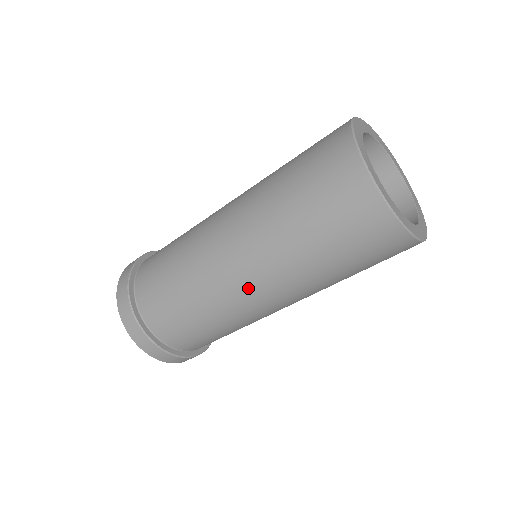
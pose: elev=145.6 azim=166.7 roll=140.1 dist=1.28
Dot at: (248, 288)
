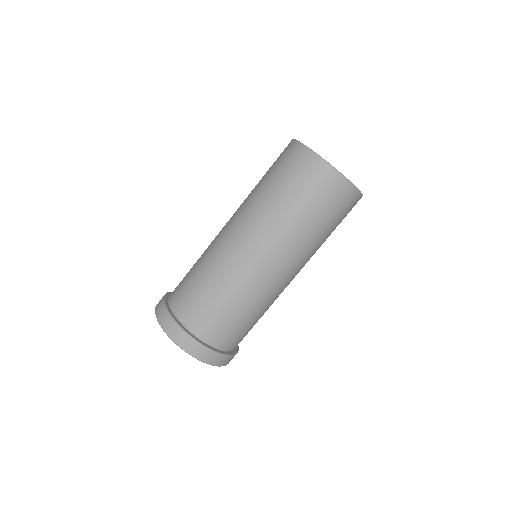
Dot at: (233, 236)
